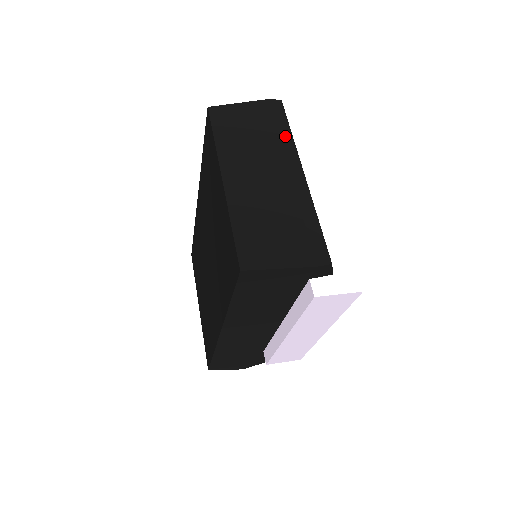
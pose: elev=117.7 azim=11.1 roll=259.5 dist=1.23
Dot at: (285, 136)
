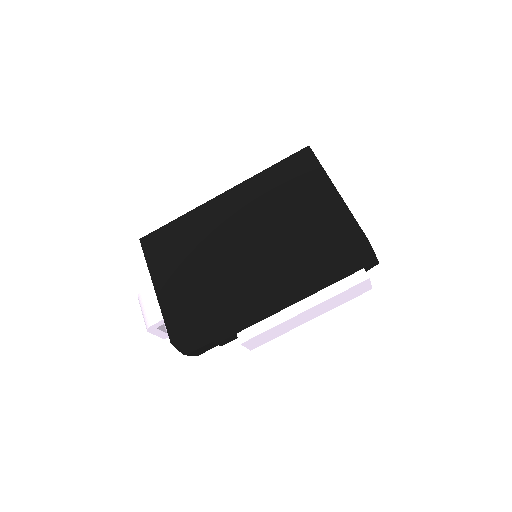
Dot at: occluded
